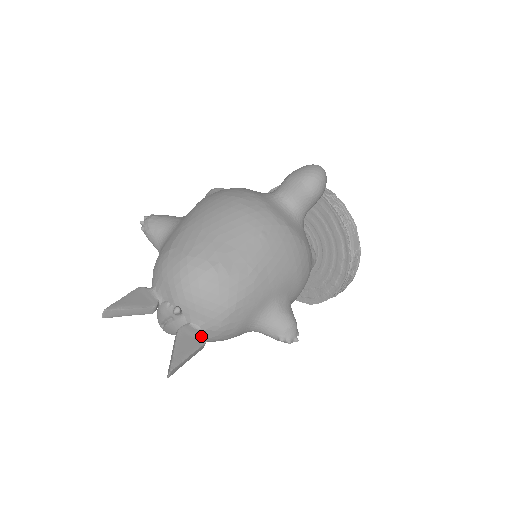
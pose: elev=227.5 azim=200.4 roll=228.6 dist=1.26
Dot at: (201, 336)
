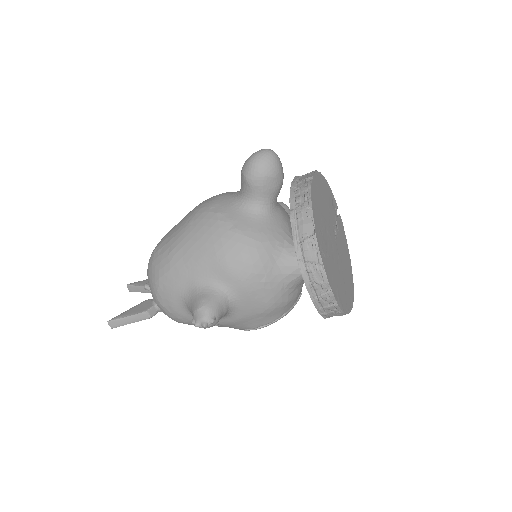
Dot at: (148, 307)
